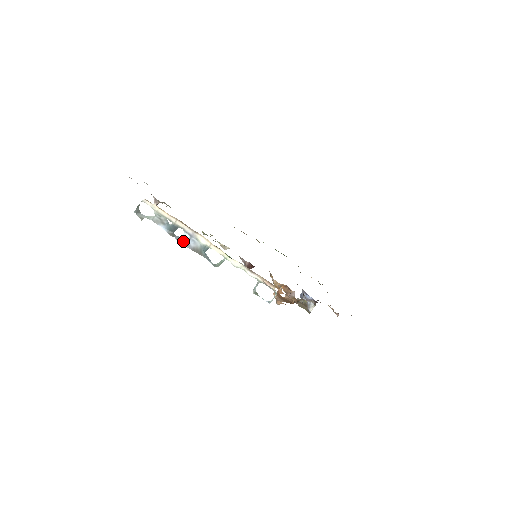
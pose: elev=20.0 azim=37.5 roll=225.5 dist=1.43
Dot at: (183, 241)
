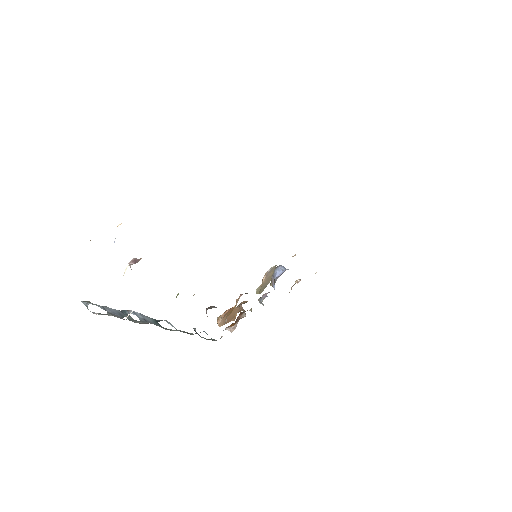
Dot at: (137, 315)
